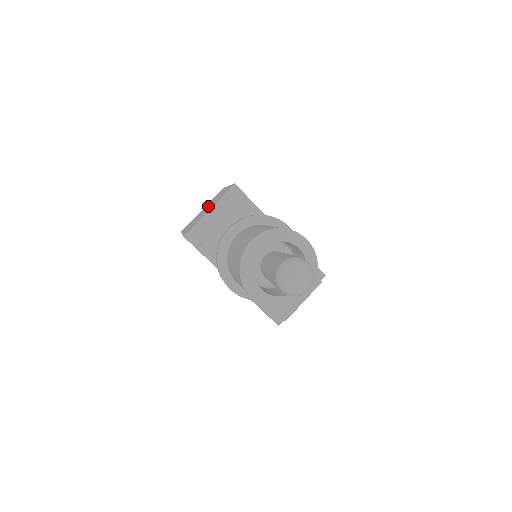
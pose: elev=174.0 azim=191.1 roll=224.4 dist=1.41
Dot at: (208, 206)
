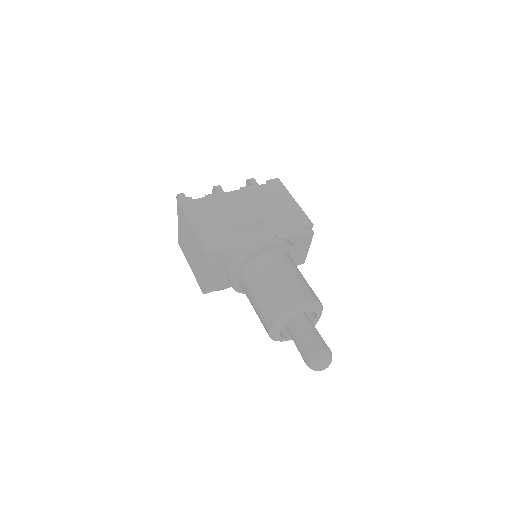
Dot at: (189, 243)
